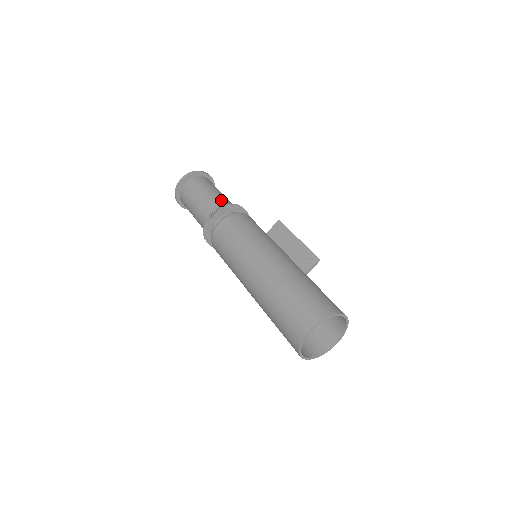
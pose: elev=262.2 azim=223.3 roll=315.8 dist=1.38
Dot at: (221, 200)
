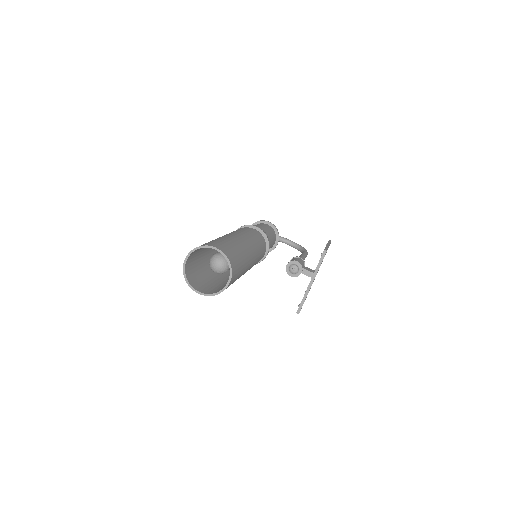
Dot at: occluded
